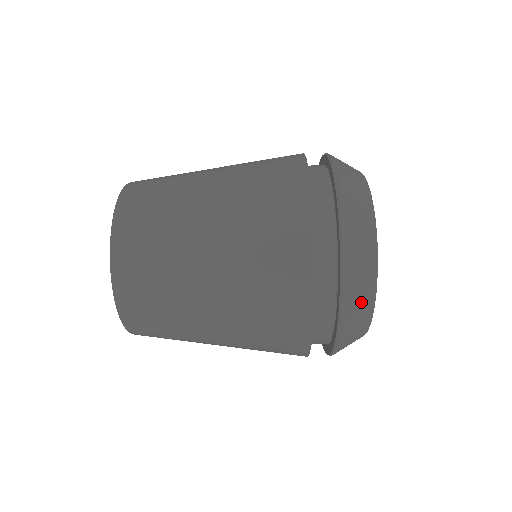
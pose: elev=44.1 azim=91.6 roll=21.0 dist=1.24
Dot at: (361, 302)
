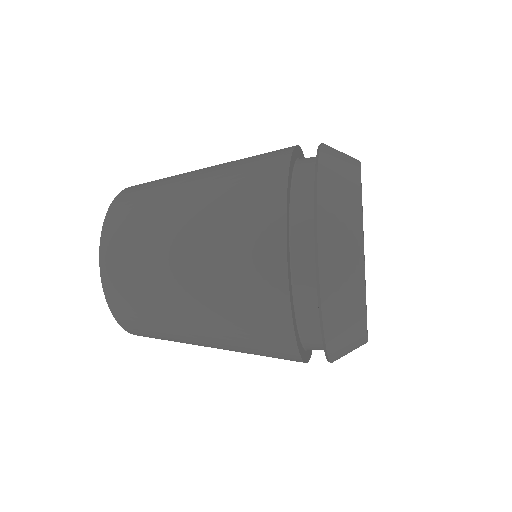
Dot at: (345, 281)
